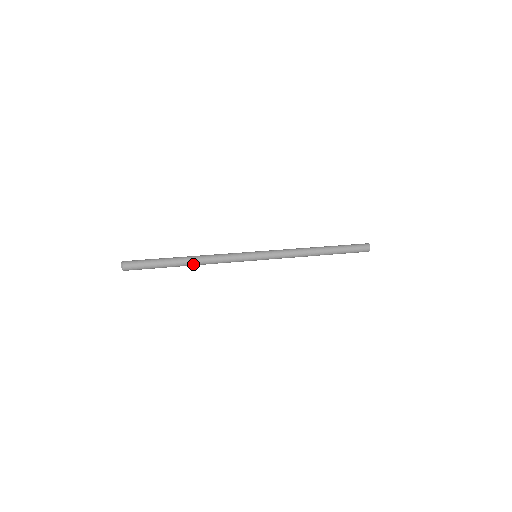
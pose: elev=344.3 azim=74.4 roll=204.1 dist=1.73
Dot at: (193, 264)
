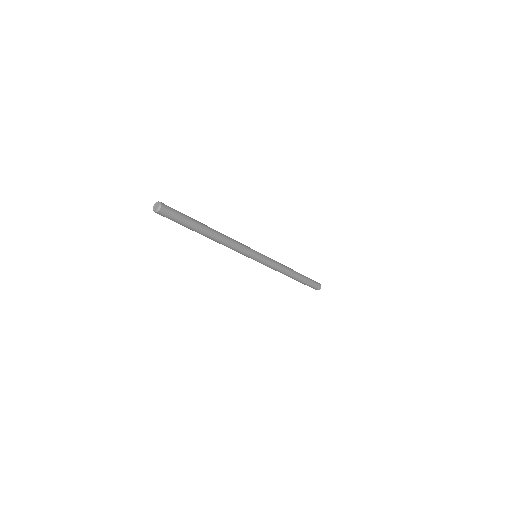
Dot at: (213, 239)
